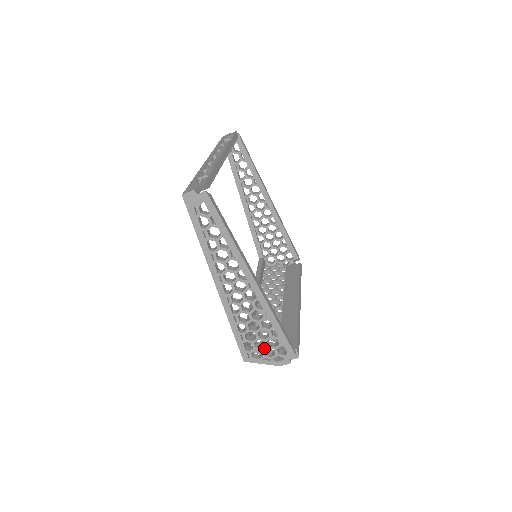
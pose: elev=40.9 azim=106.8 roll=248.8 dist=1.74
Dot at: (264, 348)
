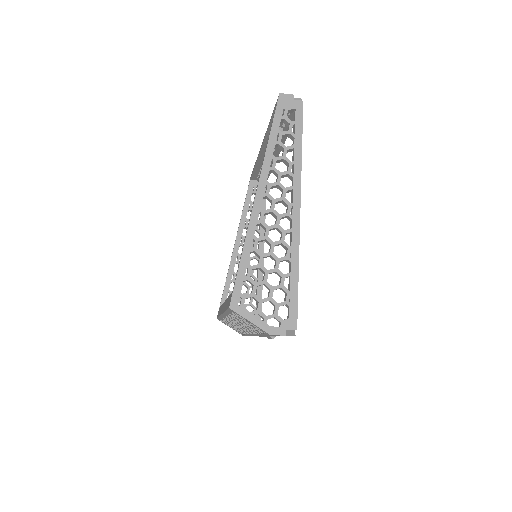
Dot at: (265, 299)
